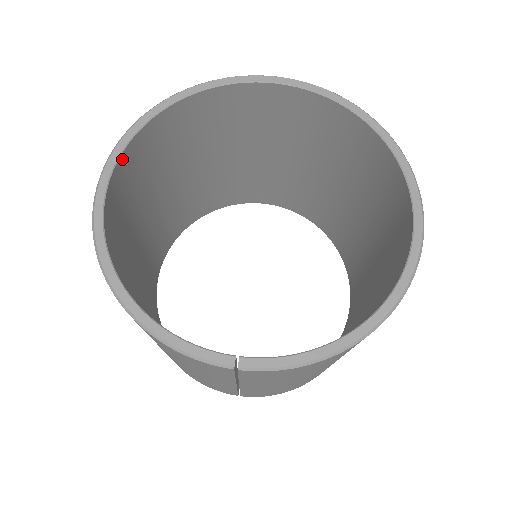
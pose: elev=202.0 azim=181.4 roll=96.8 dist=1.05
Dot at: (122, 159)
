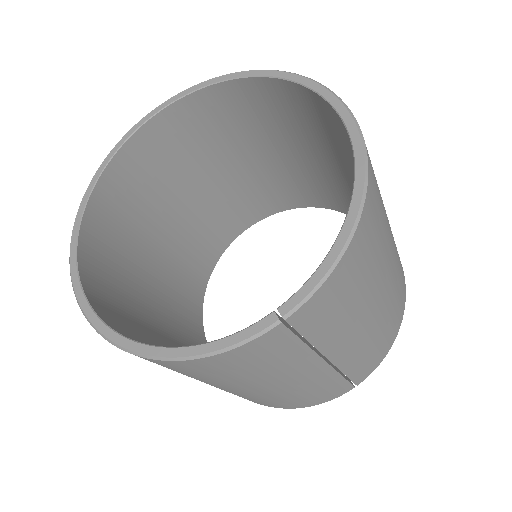
Dot at: (81, 265)
